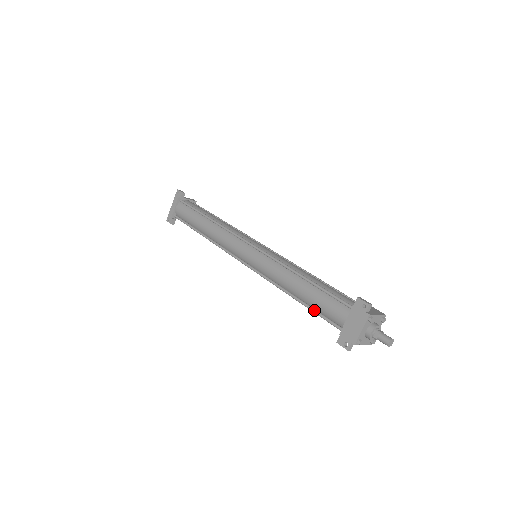
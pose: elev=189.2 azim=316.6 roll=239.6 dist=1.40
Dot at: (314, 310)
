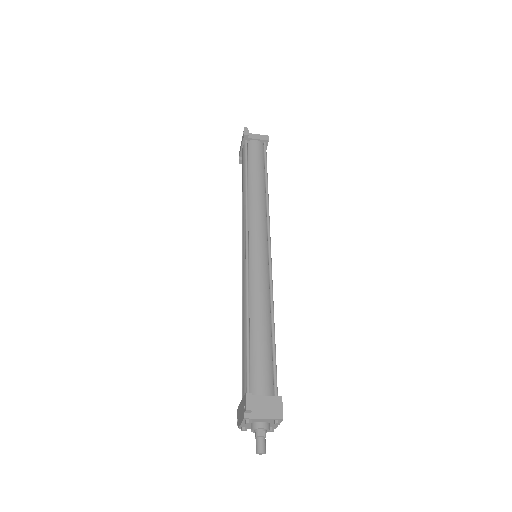
Dot at: (242, 362)
